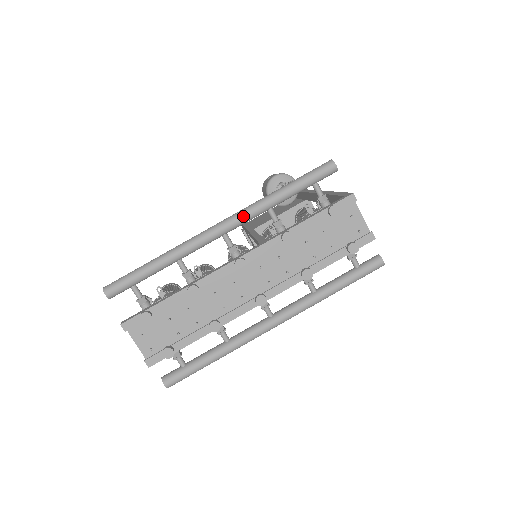
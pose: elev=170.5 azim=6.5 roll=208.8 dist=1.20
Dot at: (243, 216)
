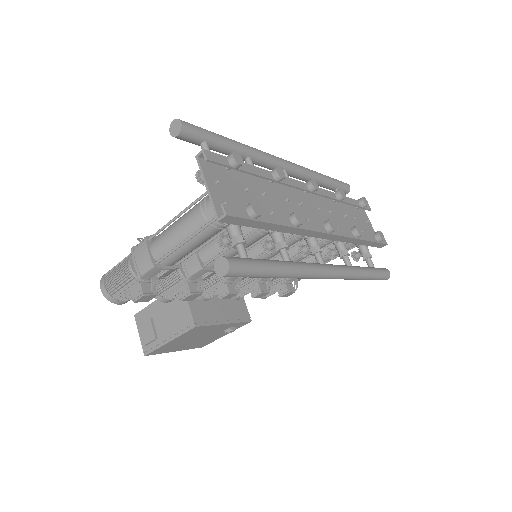
Dot at: (300, 166)
